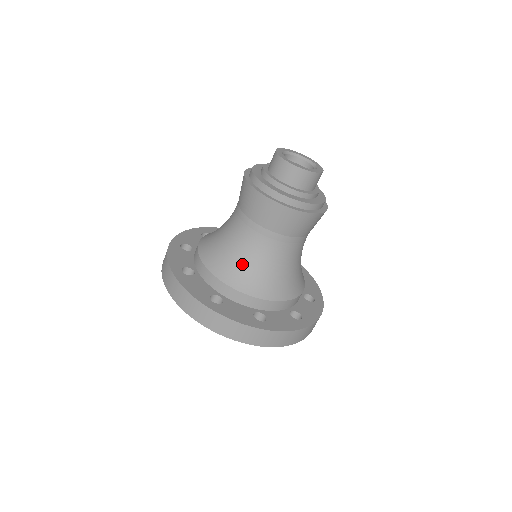
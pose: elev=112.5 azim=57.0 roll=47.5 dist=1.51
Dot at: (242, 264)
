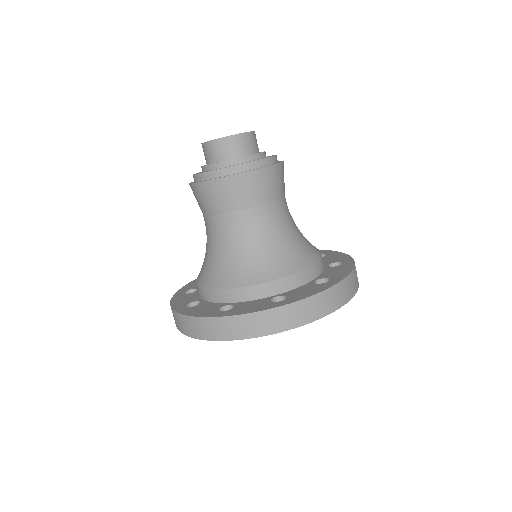
Dot at: (266, 254)
